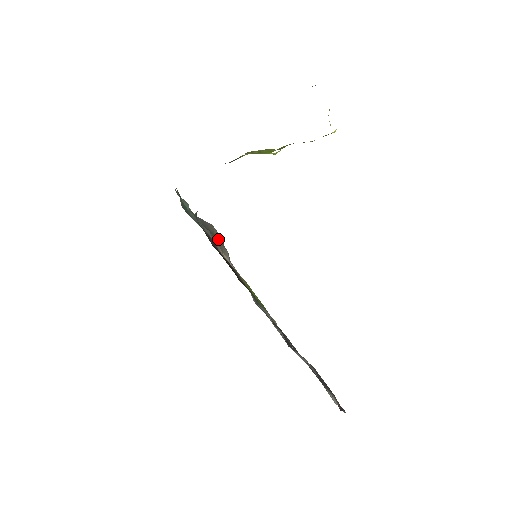
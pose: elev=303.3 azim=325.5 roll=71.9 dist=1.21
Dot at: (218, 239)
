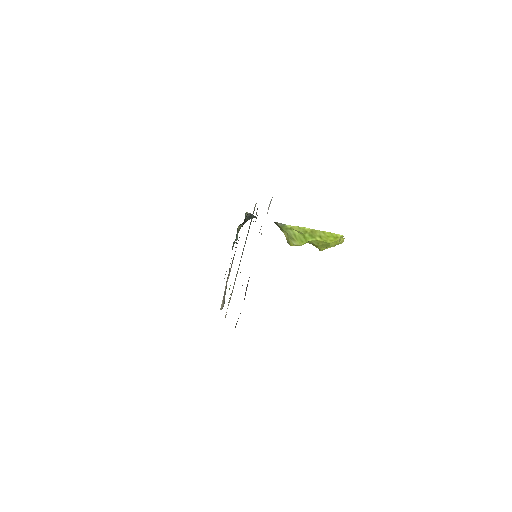
Dot at: occluded
